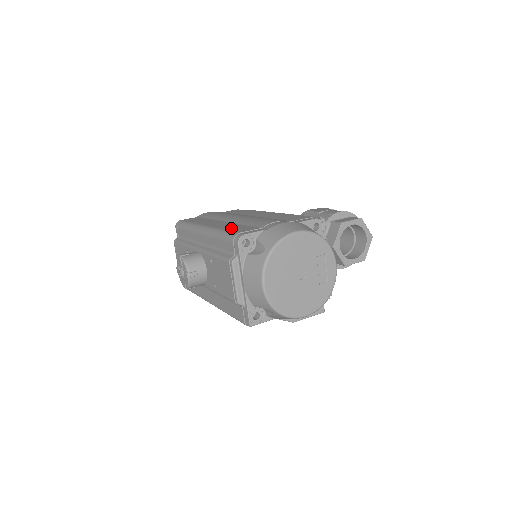
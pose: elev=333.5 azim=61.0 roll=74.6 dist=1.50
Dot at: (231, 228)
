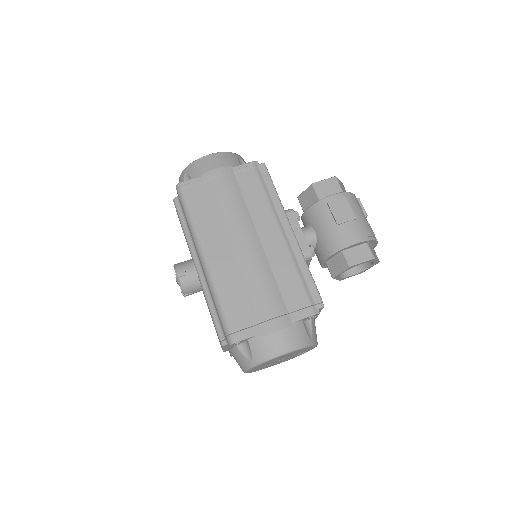
Dot at: (229, 300)
